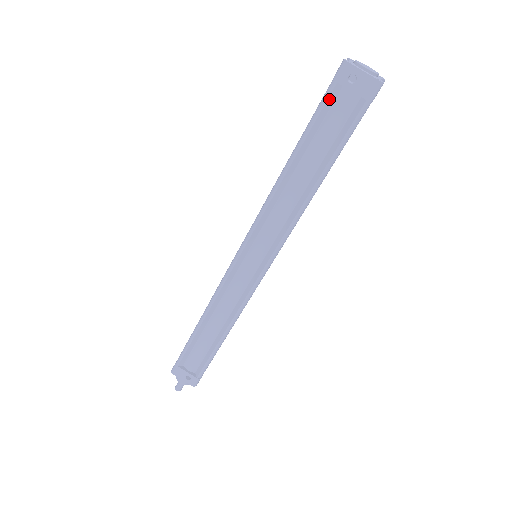
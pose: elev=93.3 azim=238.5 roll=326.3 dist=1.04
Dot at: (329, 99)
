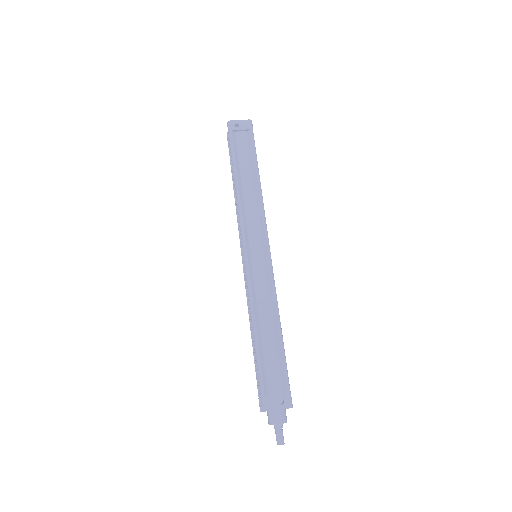
Dot at: (233, 139)
